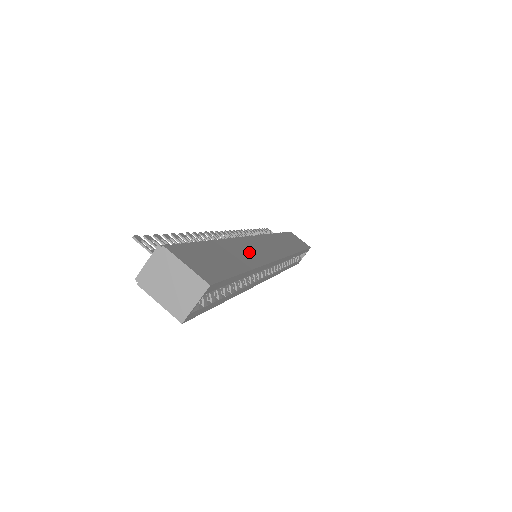
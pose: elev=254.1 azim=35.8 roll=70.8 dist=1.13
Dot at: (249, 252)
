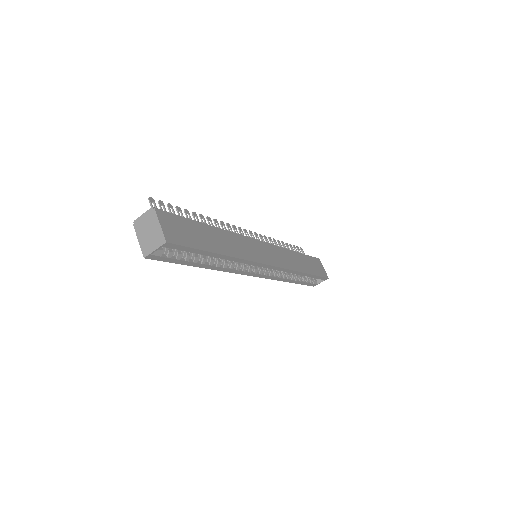
Dot at: (237, 246)
